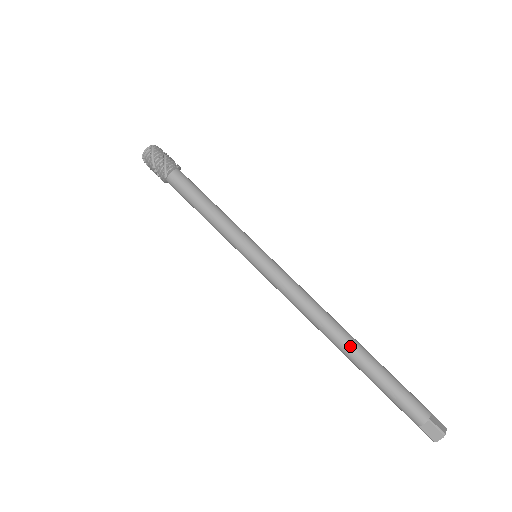
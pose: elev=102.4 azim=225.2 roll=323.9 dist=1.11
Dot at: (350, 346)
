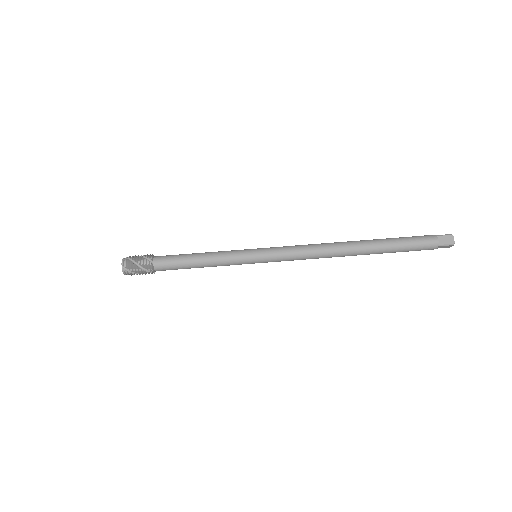
Dot at: (359, 242)
